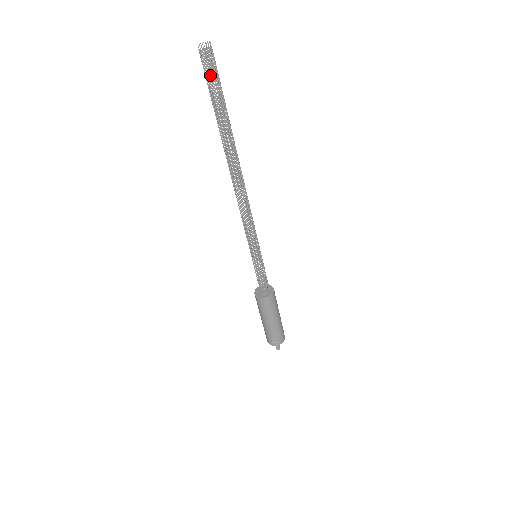
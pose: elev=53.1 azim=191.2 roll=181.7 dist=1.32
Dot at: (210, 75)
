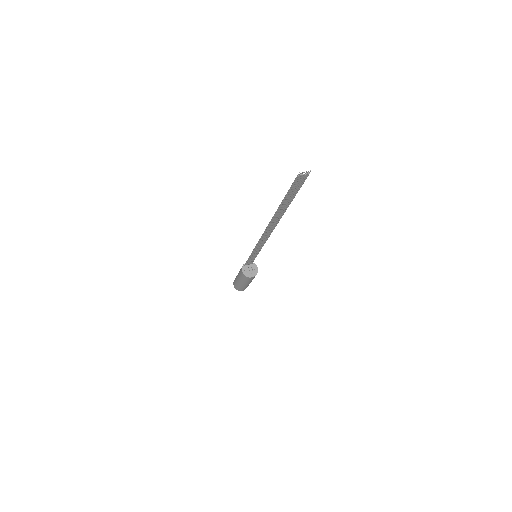
Dot at: (295, 186)
